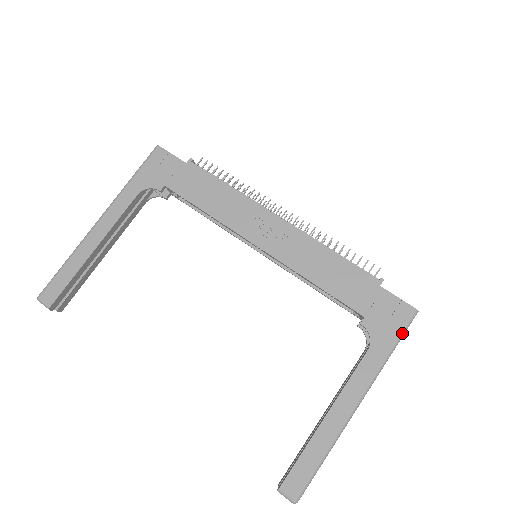
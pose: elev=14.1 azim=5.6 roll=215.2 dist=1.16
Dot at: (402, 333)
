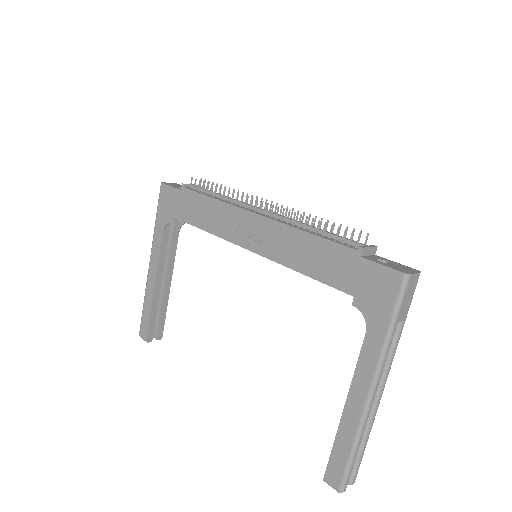
Dot at: (396, 306)
